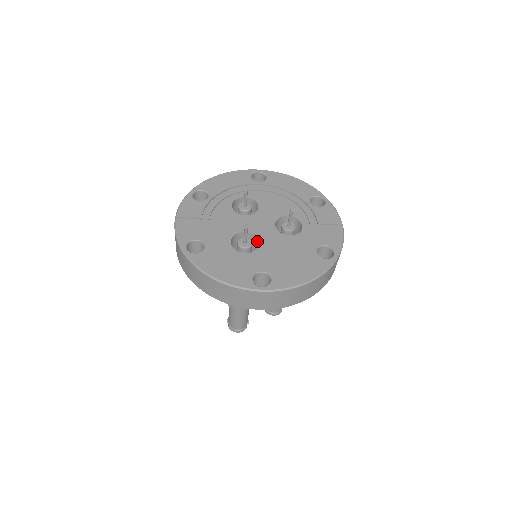
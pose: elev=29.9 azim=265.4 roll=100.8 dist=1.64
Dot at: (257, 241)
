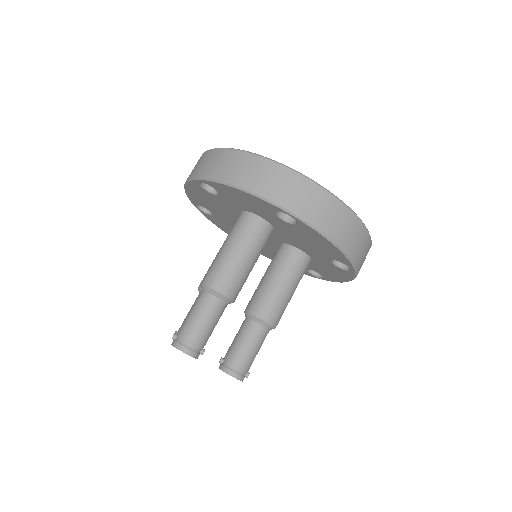
Dot at: occluded
